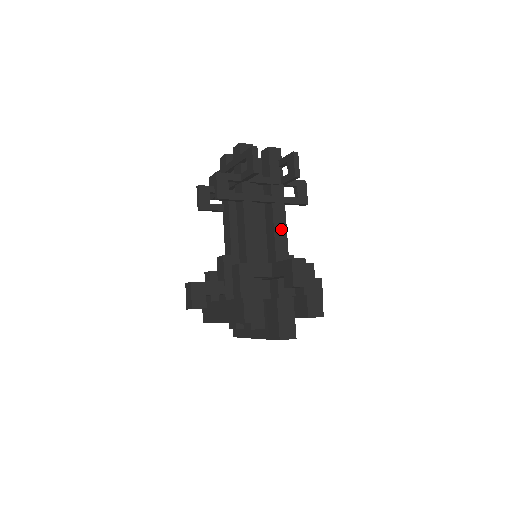
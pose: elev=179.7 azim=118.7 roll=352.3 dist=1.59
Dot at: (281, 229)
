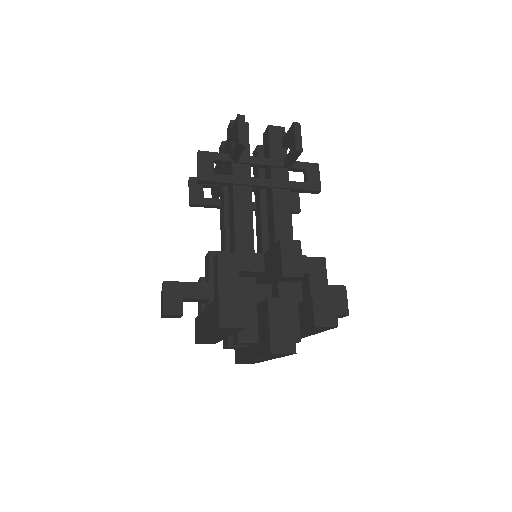
Dot at: (284, 219)
